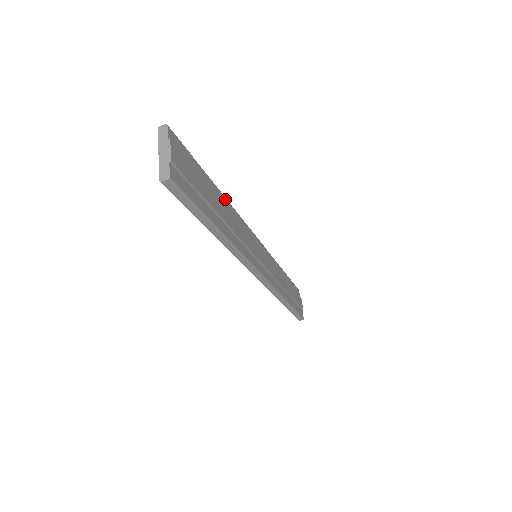
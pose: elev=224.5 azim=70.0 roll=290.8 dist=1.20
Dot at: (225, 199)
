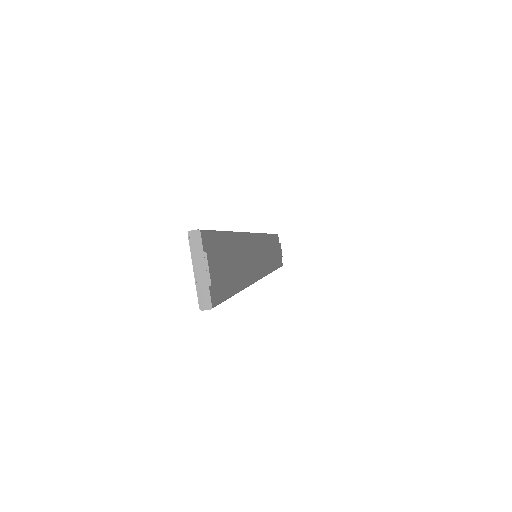
Dot at: (238, 235)
